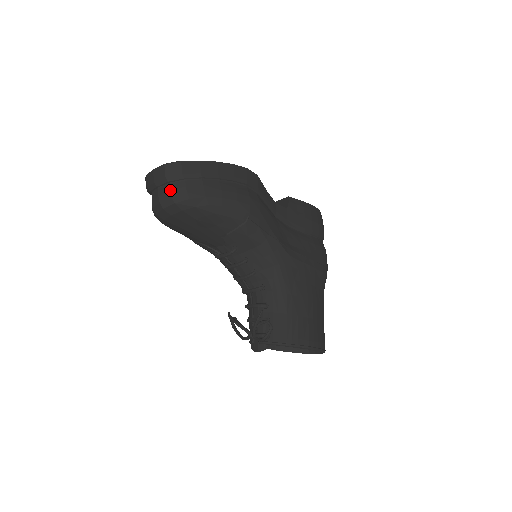
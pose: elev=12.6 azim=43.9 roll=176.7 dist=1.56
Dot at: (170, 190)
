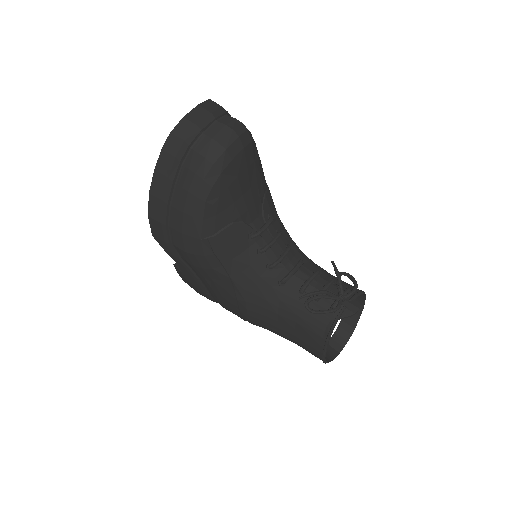
Dot at: (235, 118)
